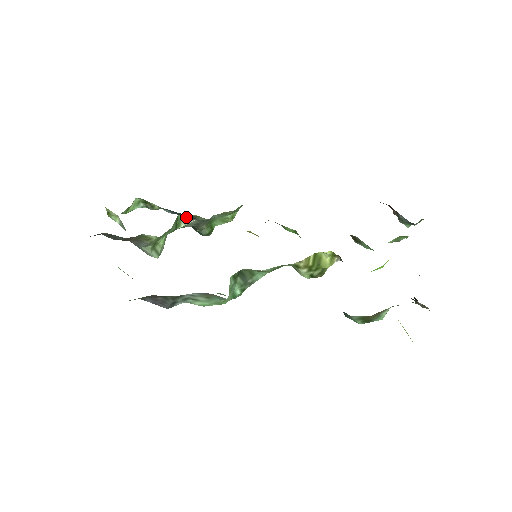
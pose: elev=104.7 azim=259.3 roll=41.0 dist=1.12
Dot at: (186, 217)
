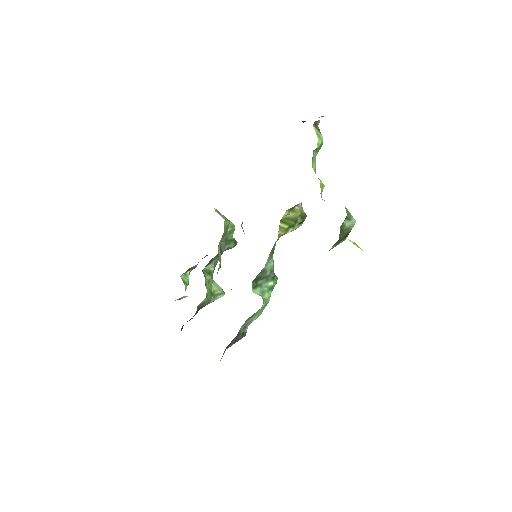
Dot at: (208, 265)
